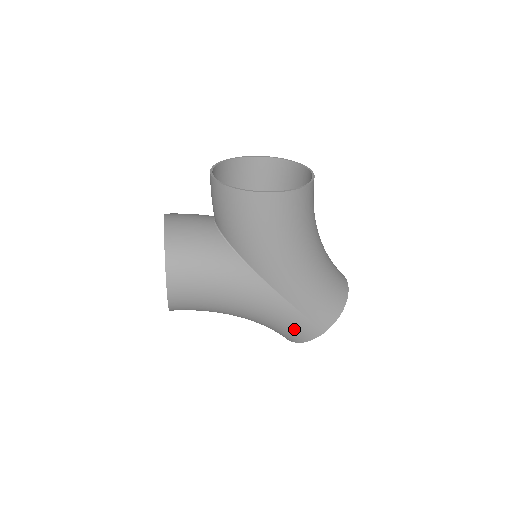
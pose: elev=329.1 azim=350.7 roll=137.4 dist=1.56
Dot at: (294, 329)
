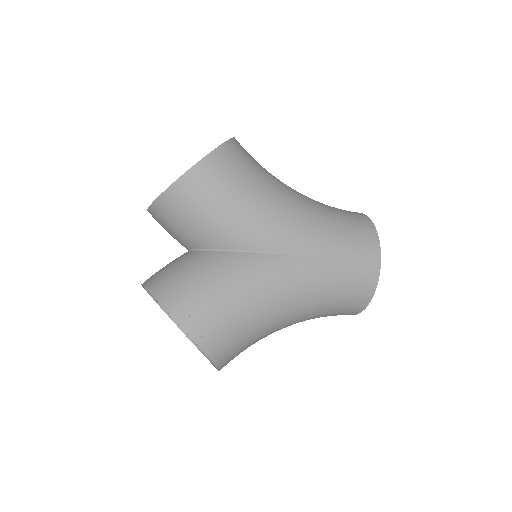
Dot at: (350, 284)
